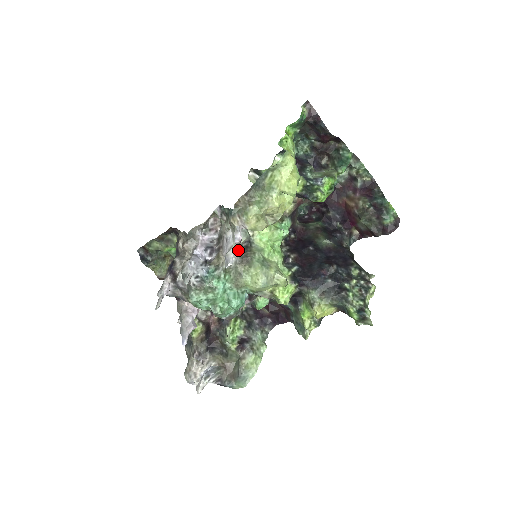
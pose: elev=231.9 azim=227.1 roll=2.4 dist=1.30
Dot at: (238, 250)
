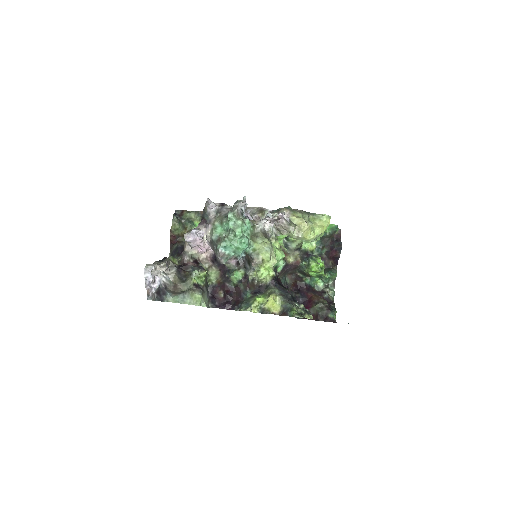
Dot at: (265, 230)
